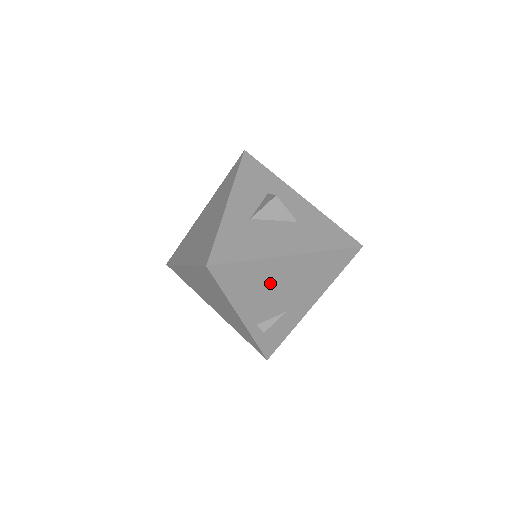
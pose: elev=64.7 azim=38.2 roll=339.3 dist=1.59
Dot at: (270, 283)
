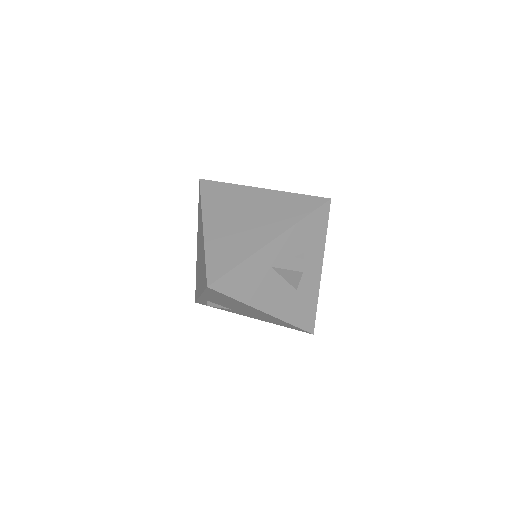
Dot at: (238, 306)
